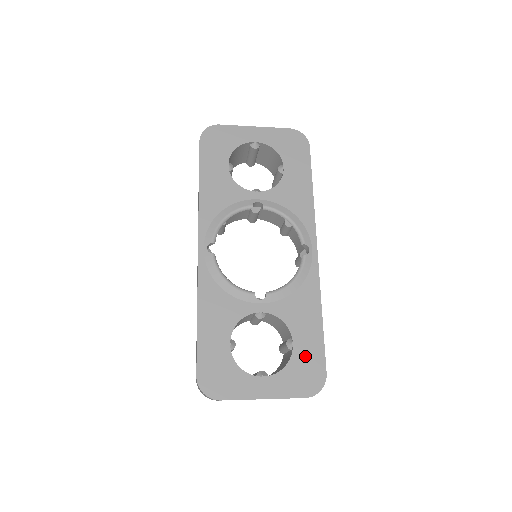
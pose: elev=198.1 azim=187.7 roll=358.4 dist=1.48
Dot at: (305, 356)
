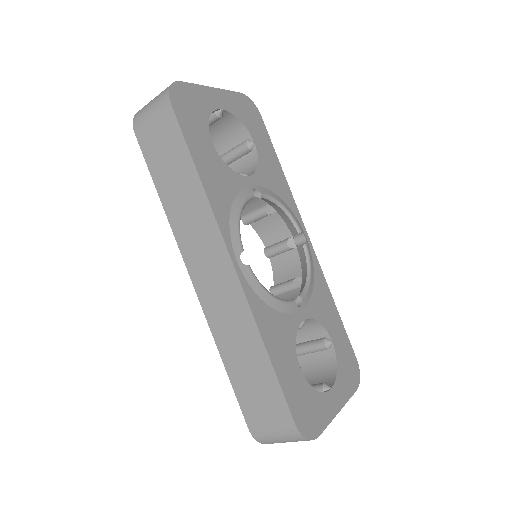
Dot at: (342, 350)
